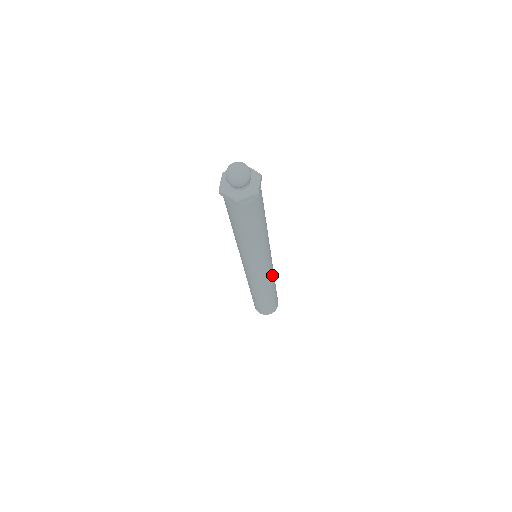
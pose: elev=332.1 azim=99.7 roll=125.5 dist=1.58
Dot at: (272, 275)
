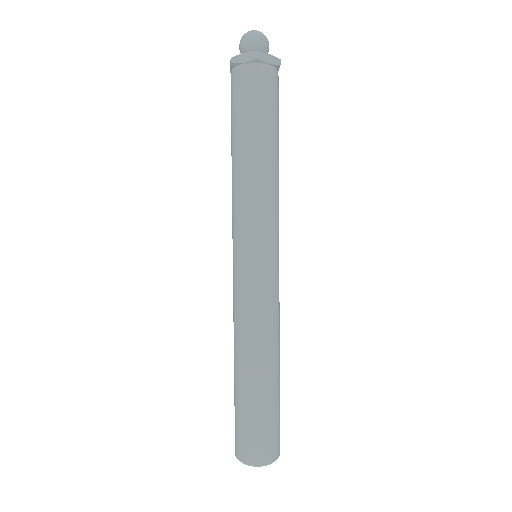
Dot at: (279, 311)
